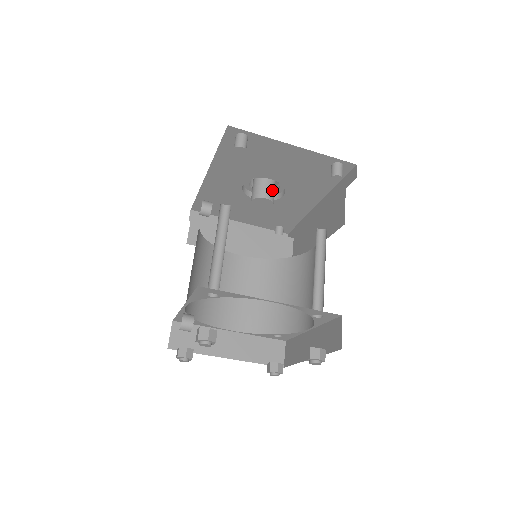
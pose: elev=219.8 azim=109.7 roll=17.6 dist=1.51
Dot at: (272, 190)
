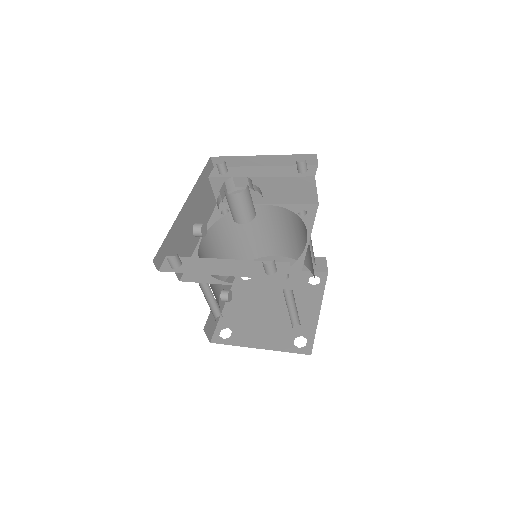
Dot at: (244, 213)
